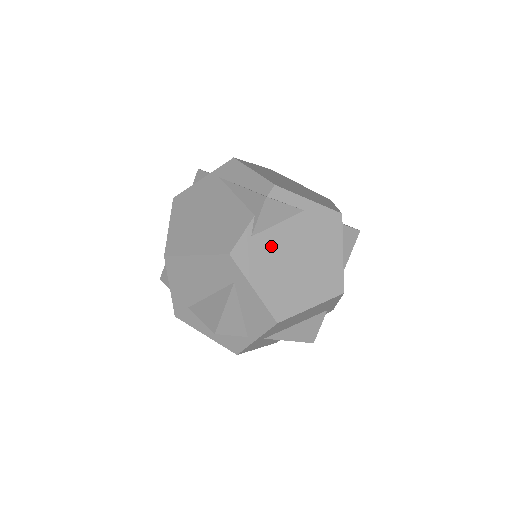
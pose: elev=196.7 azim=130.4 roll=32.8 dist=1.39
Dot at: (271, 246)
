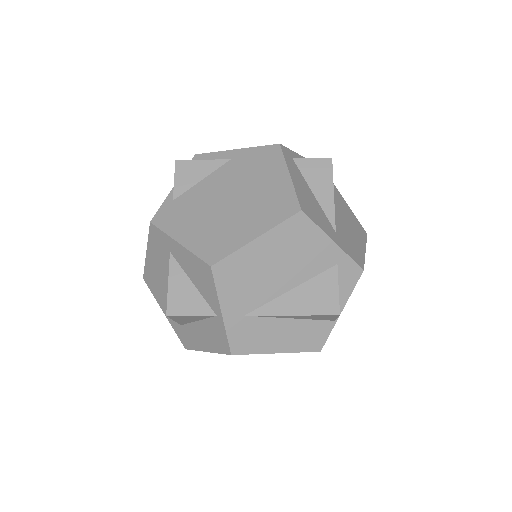
Dot at: (196, 200)
